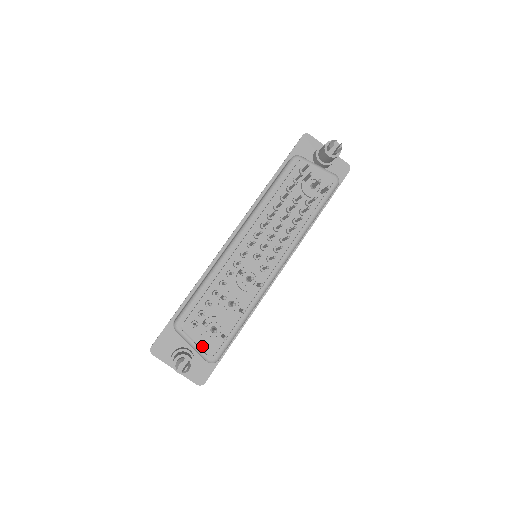
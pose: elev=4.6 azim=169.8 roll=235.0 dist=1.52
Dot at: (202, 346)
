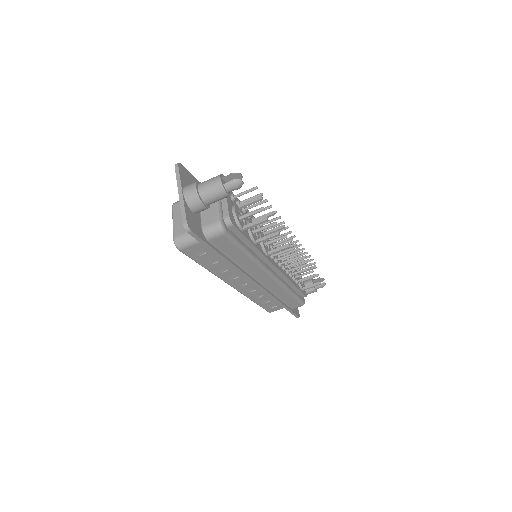
Dot at: (229, 209)
